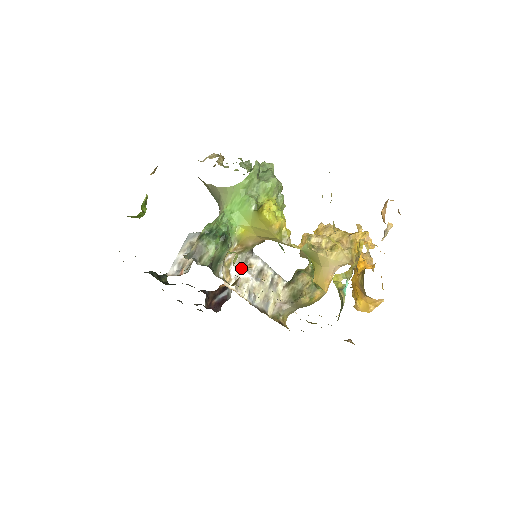
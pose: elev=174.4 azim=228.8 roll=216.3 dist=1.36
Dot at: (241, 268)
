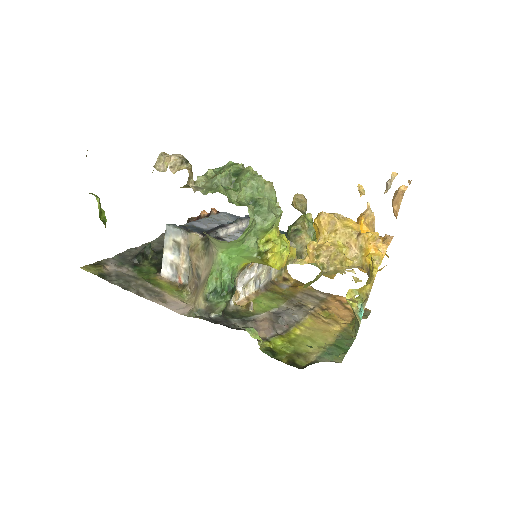
Dot at: (245, 277)
